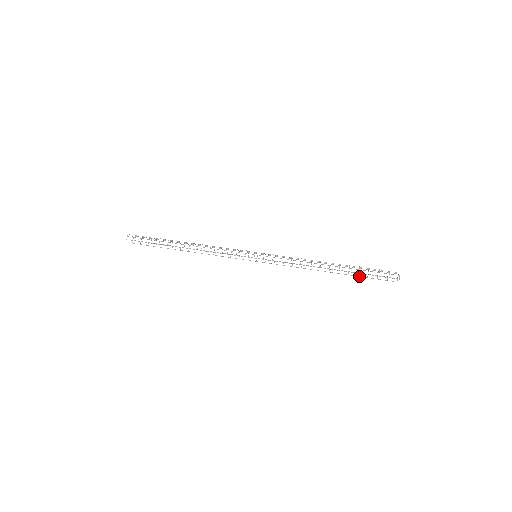
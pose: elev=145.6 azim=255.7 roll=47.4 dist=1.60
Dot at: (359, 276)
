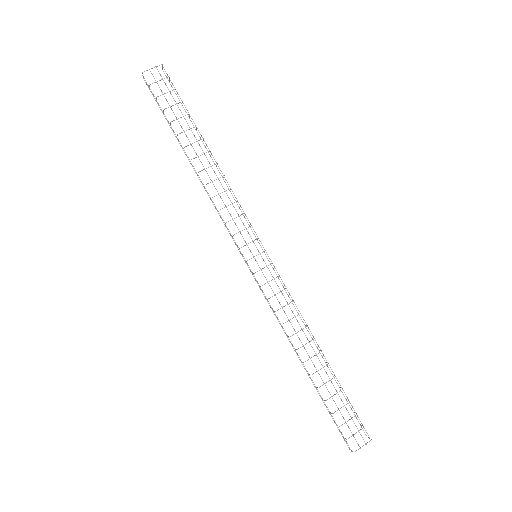
Dot at: (340, 389)
